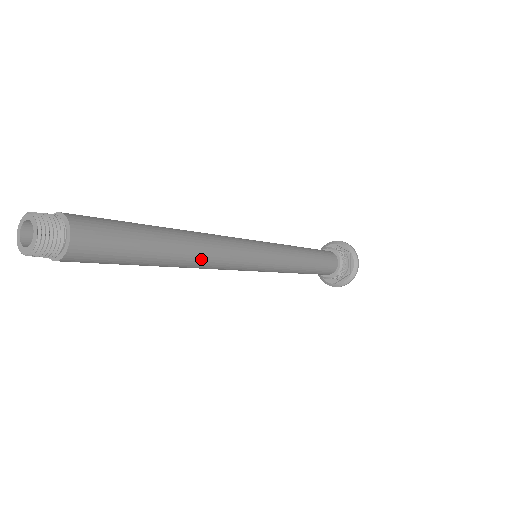
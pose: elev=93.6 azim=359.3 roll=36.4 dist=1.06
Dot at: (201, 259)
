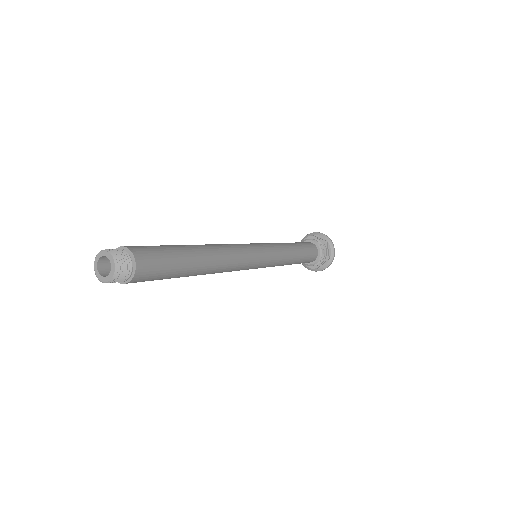
Dot at: (219, 251)
